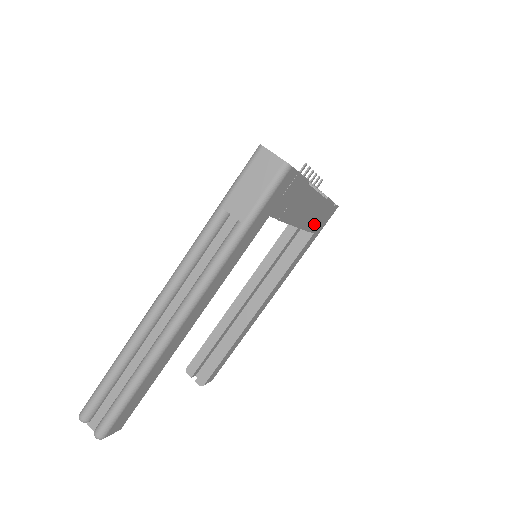
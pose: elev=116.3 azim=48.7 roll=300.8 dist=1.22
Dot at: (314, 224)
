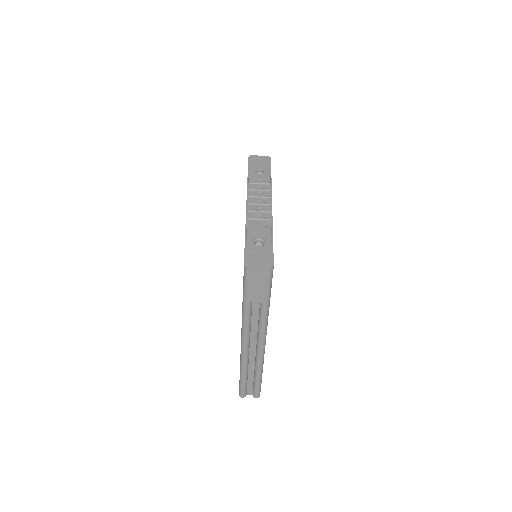
Dot at: occluded
